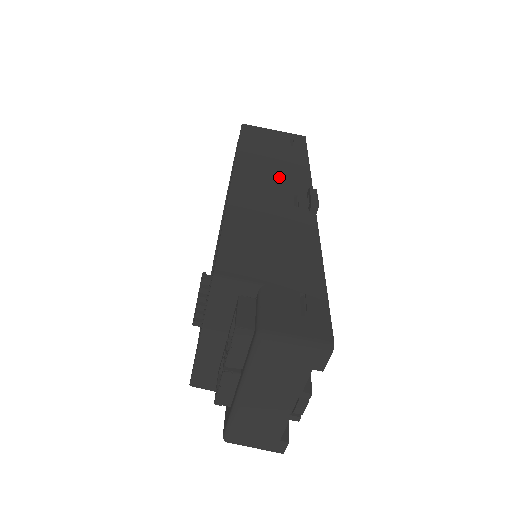
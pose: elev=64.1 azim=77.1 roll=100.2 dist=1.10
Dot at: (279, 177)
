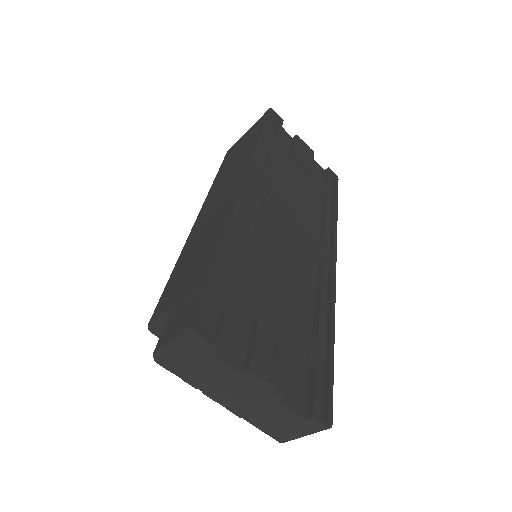
Dot at: (229, 180)
